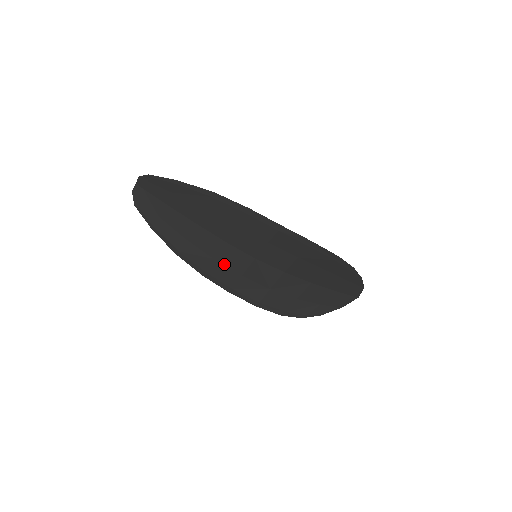
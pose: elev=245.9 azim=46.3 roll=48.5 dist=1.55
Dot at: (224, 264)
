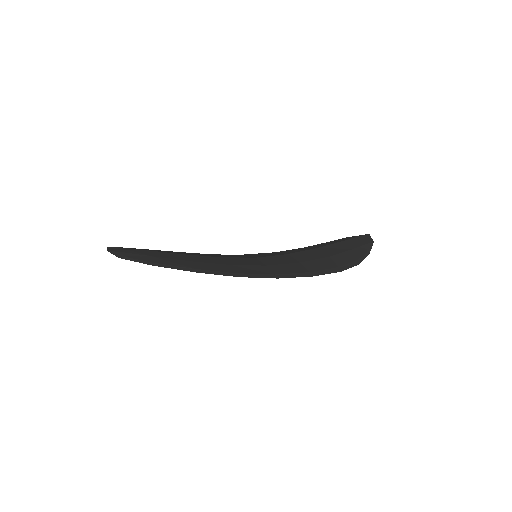
Dot at: occluded
